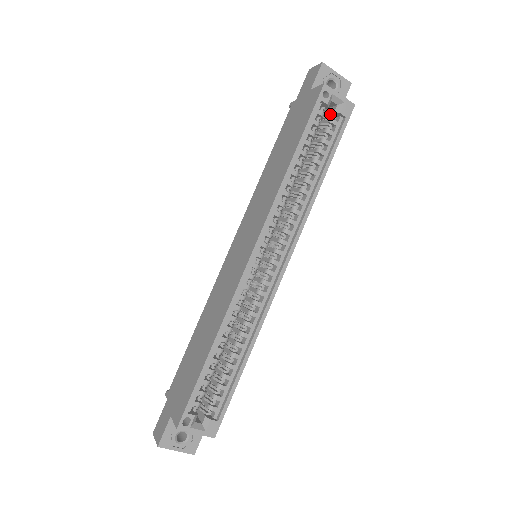
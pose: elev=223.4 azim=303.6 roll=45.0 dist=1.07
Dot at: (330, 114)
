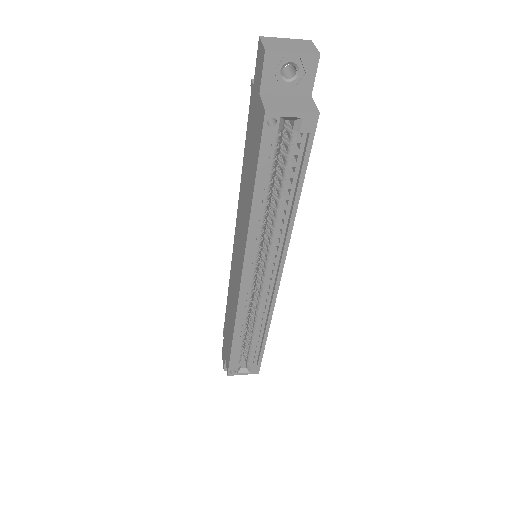
Dot at: (290, 127)
